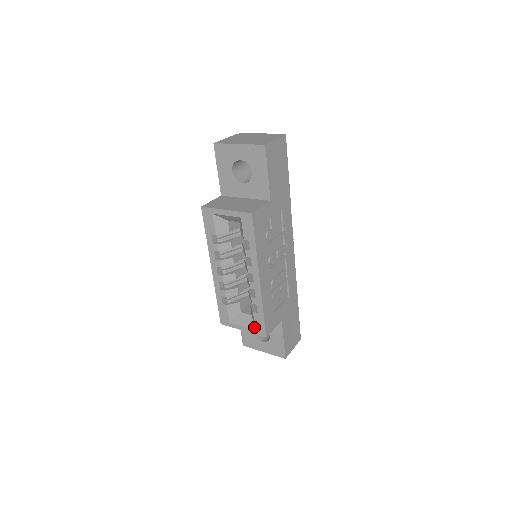
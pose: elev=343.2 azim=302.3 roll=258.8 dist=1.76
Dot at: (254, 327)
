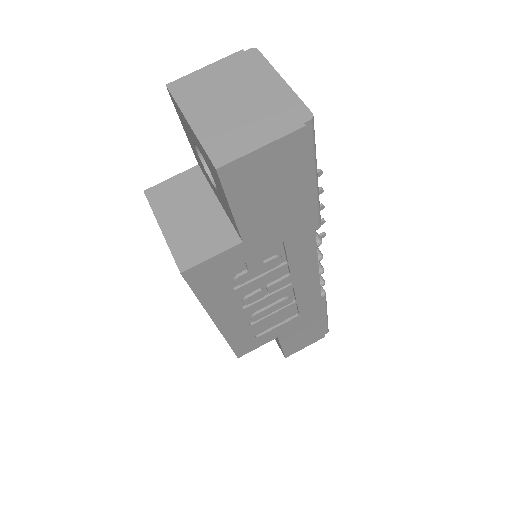
Dot at: occluded
